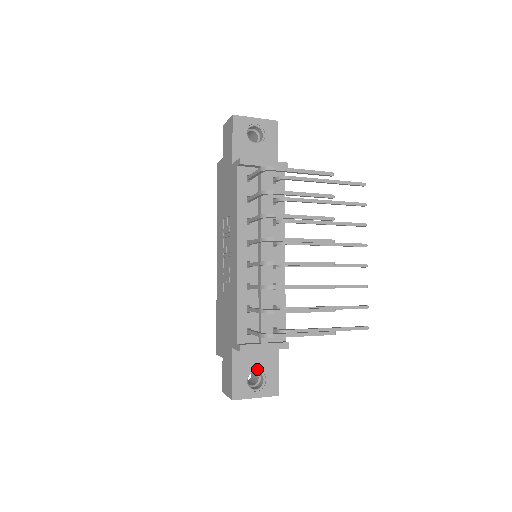
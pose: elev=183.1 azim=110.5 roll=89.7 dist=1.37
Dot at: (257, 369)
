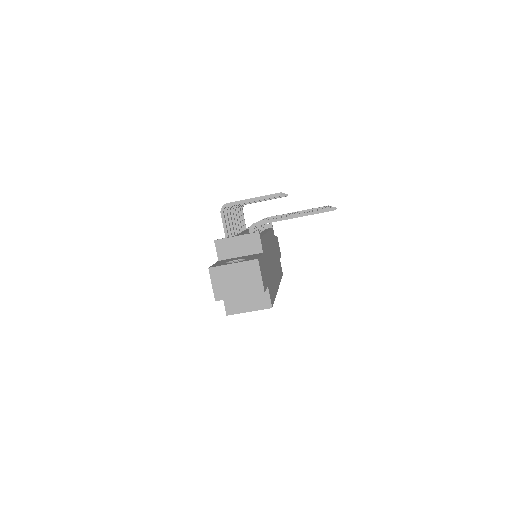
Dot at: (238, 260)
